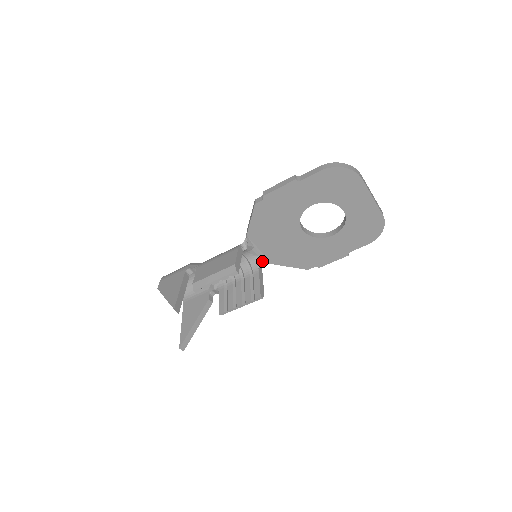
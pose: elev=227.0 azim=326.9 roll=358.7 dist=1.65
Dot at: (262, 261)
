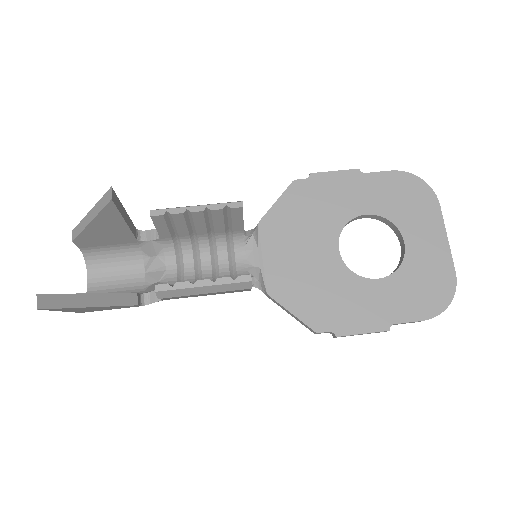
Dot at: (257, 276)
